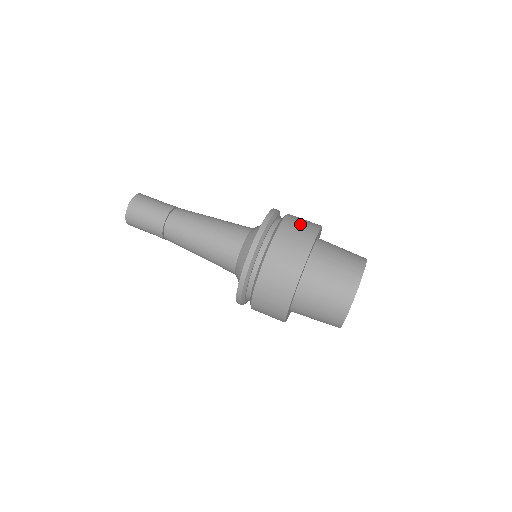
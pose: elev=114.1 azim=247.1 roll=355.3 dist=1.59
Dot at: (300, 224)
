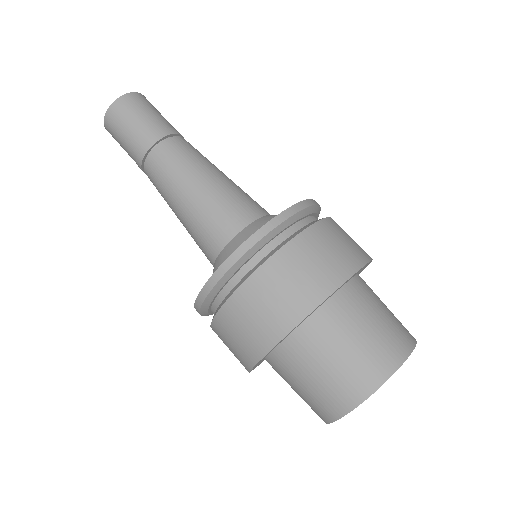
Dot at: occluded
